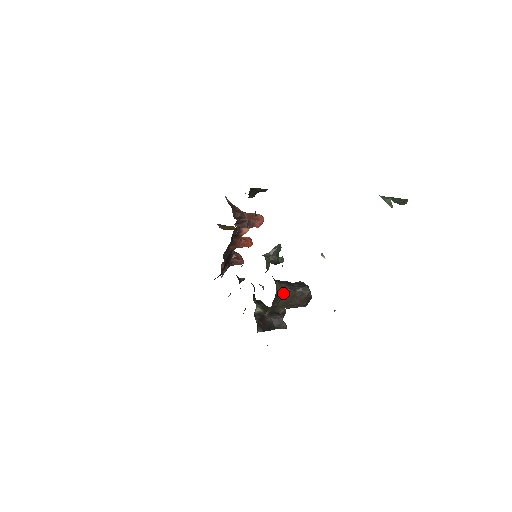
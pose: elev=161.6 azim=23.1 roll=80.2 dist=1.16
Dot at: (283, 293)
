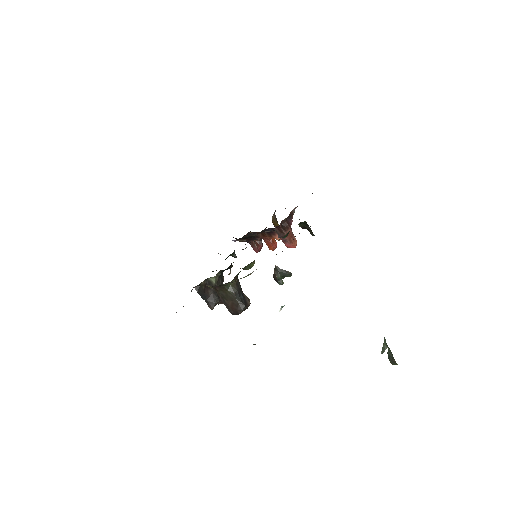
Dot at: (229, 290)
